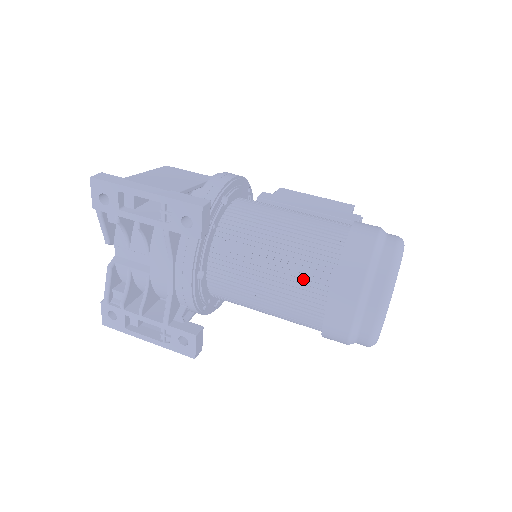
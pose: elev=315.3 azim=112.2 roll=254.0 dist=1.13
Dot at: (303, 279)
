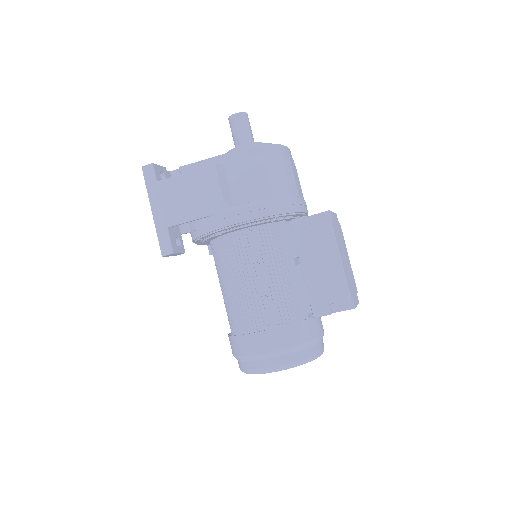
Dot at: occluded
